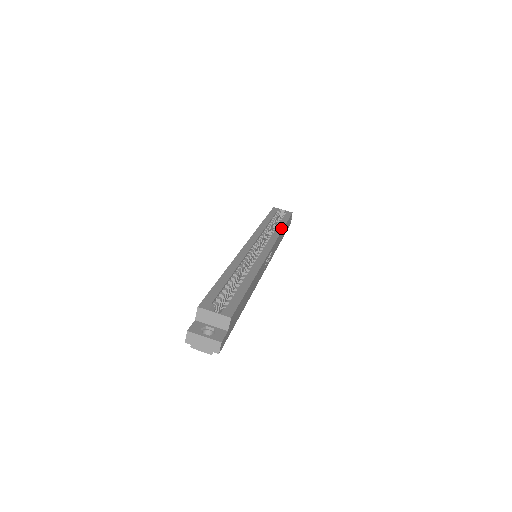
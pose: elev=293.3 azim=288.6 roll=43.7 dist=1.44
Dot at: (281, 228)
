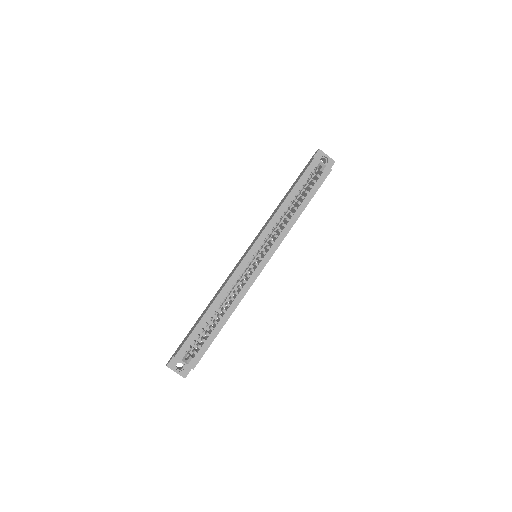
Dot at: (298, 216)
